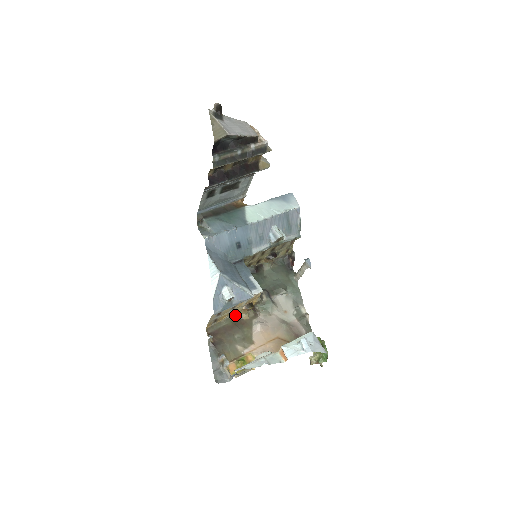
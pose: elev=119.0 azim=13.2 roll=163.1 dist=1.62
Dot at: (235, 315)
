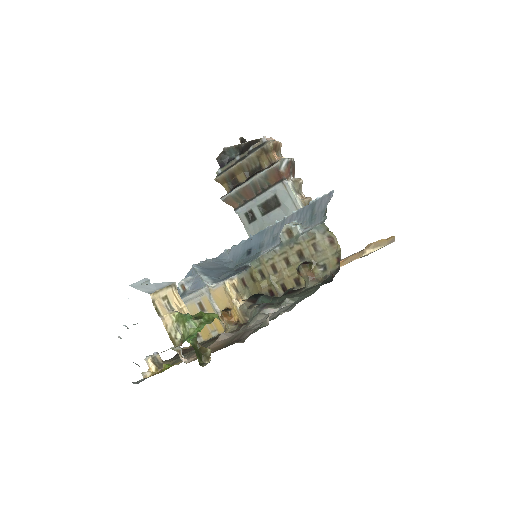
Dot at: occluded
